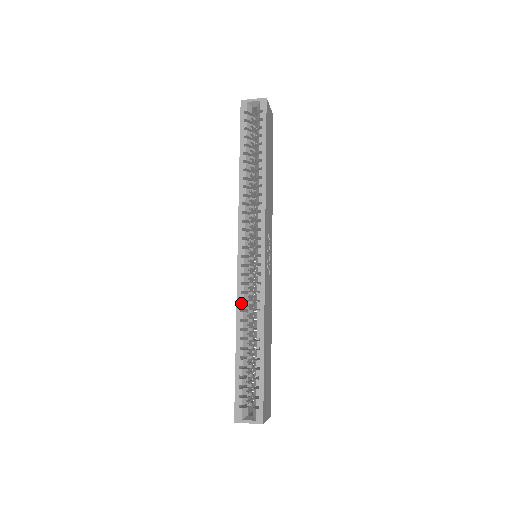
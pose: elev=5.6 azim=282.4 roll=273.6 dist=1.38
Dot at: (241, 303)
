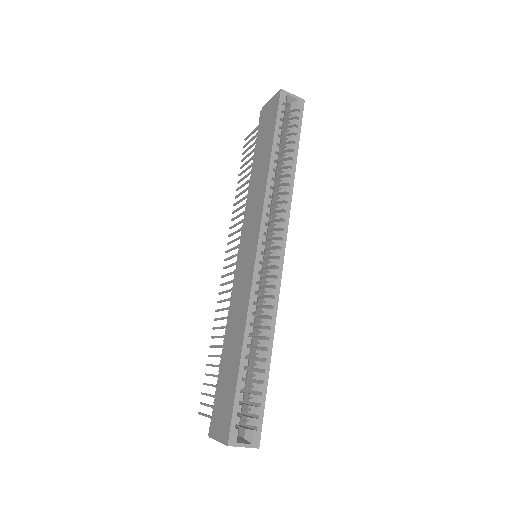
Dot at: (254, 305)
